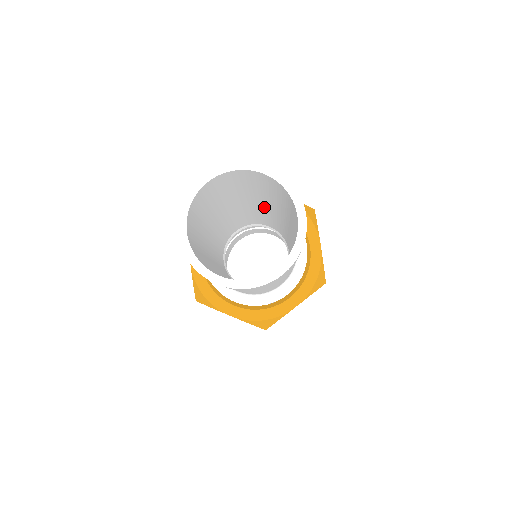
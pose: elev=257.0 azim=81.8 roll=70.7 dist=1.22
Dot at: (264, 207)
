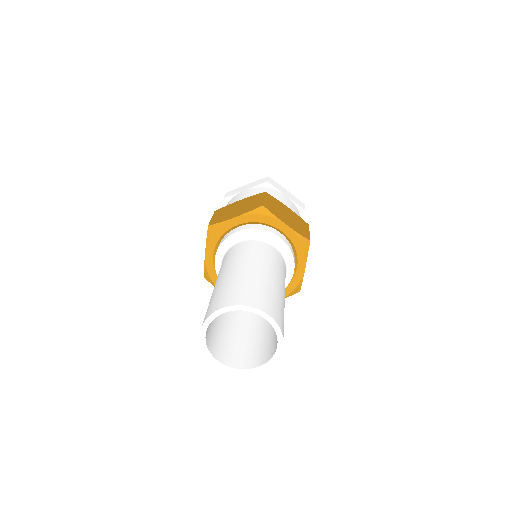
Dot at: occluded
